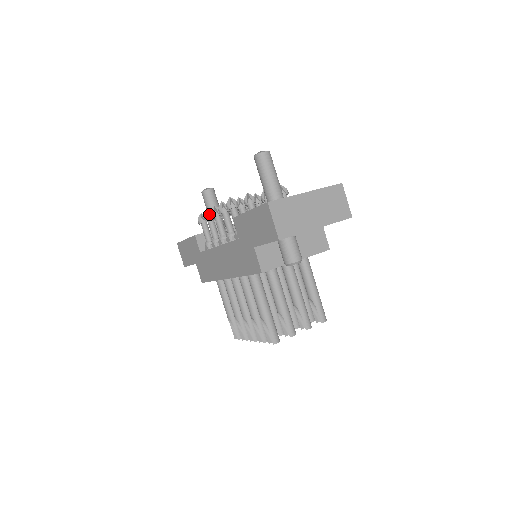
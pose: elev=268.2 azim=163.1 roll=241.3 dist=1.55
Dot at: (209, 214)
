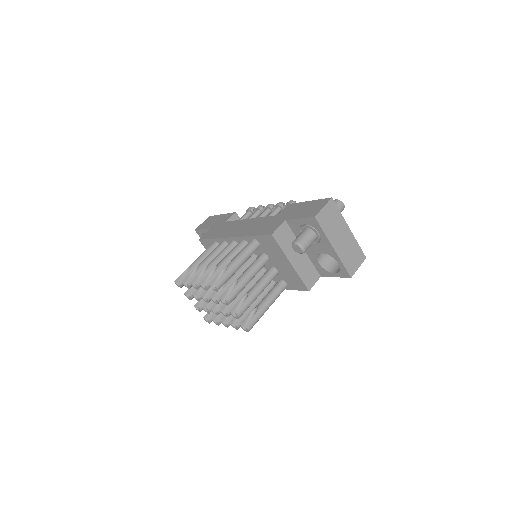
Dot at: (263, 208)
